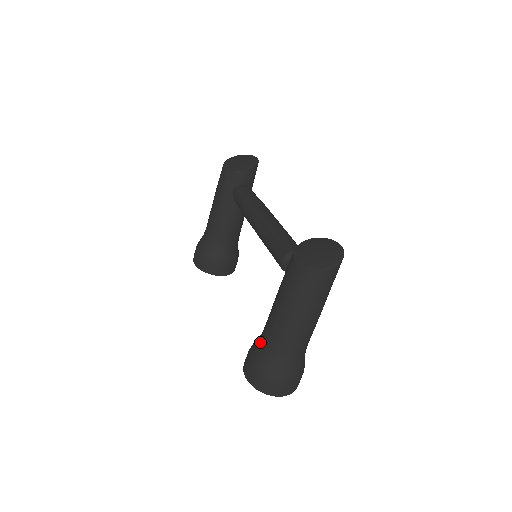
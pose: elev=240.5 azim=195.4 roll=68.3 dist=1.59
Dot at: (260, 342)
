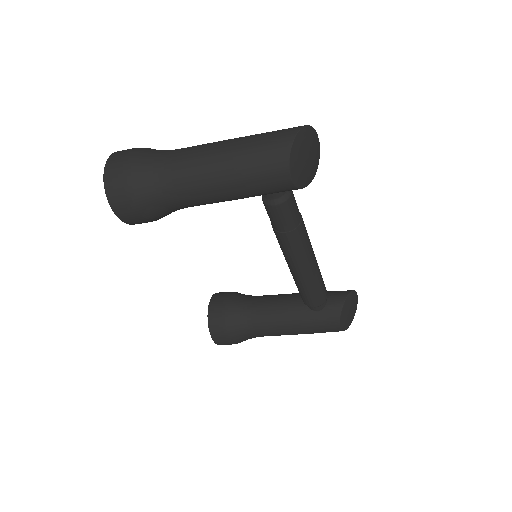
Dot at: (249, 333)
